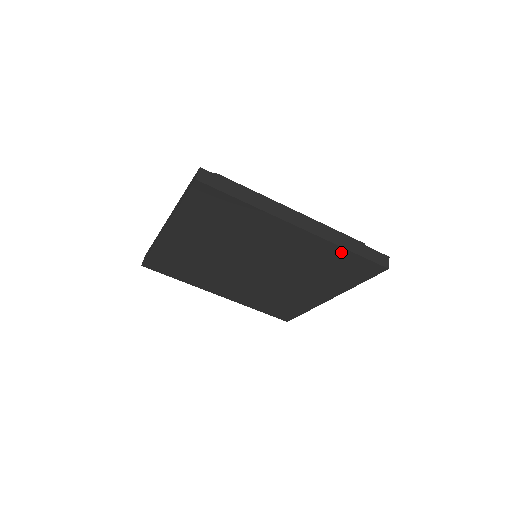
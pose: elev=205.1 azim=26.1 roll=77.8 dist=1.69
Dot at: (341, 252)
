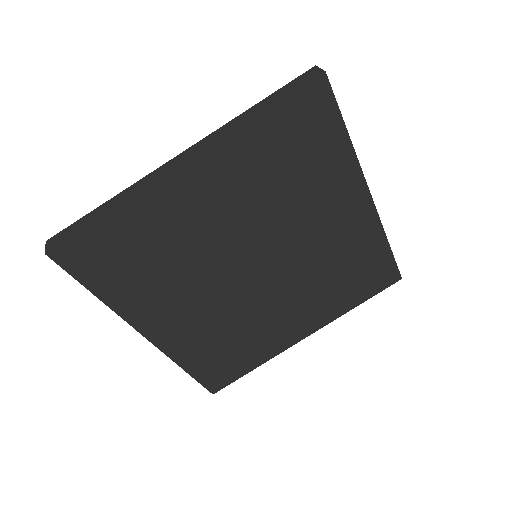
Dot at: (380, 246)
